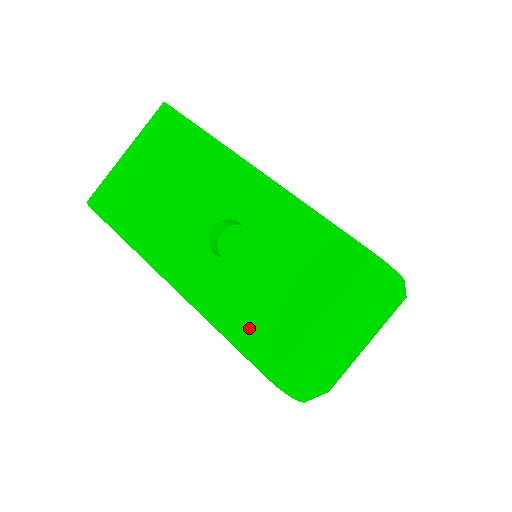
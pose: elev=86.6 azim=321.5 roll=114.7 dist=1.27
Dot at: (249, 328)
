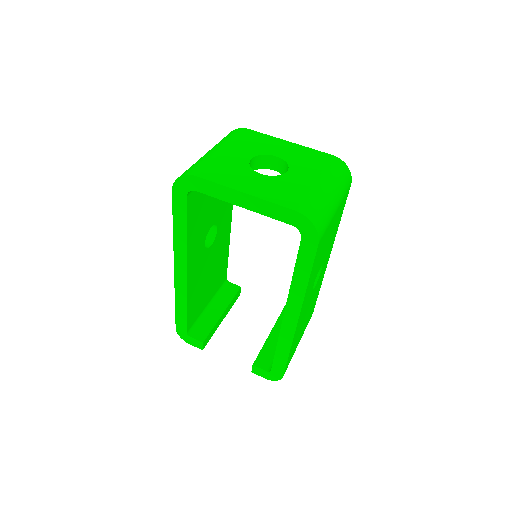
Dot at: occluded
